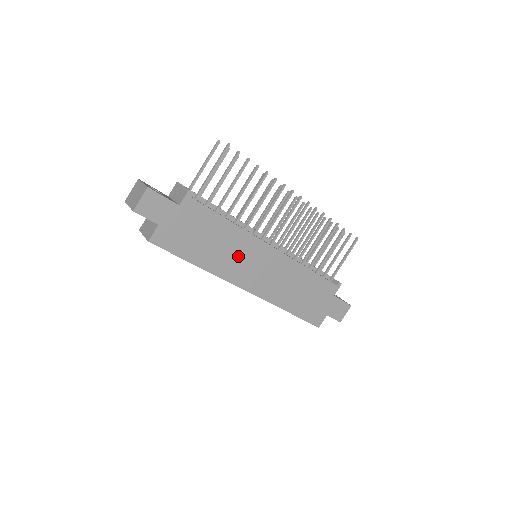
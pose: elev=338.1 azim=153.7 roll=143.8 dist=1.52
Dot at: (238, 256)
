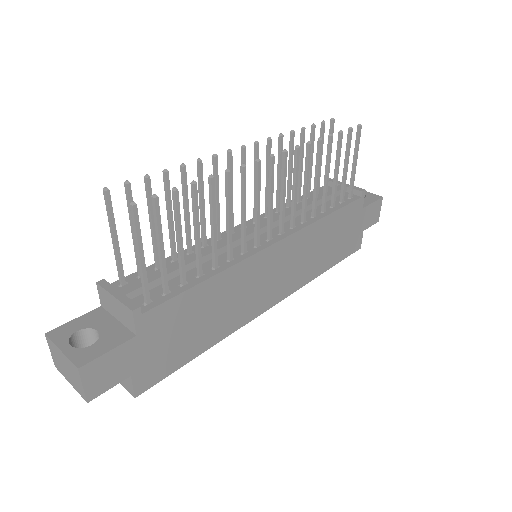
Dot at: (244, 293)
